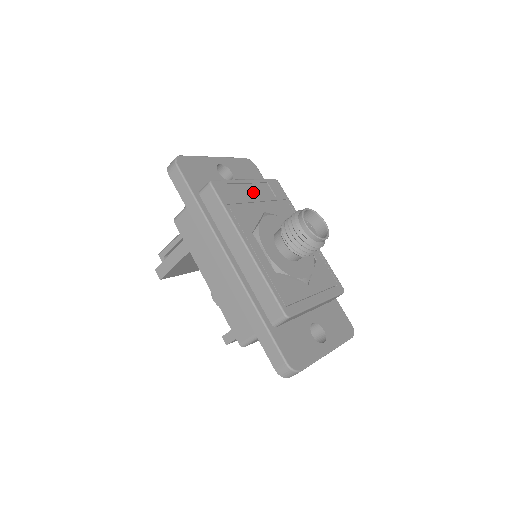
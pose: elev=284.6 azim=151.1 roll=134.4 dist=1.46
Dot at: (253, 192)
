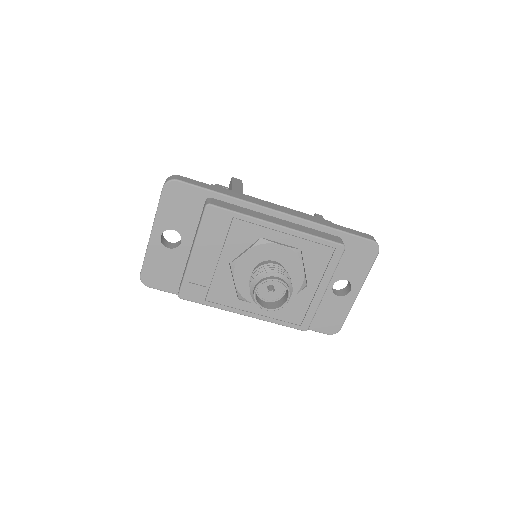
Dot at: (206, 256)
